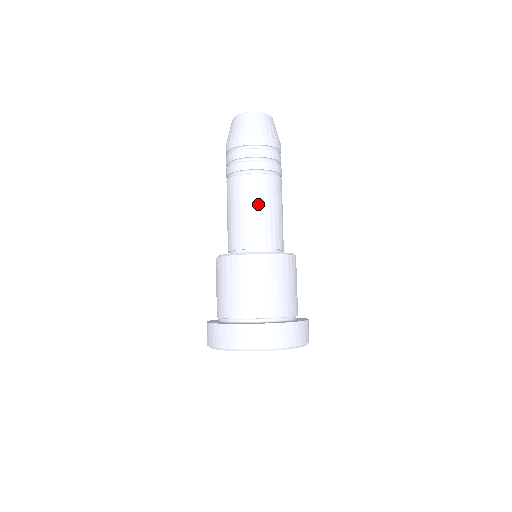
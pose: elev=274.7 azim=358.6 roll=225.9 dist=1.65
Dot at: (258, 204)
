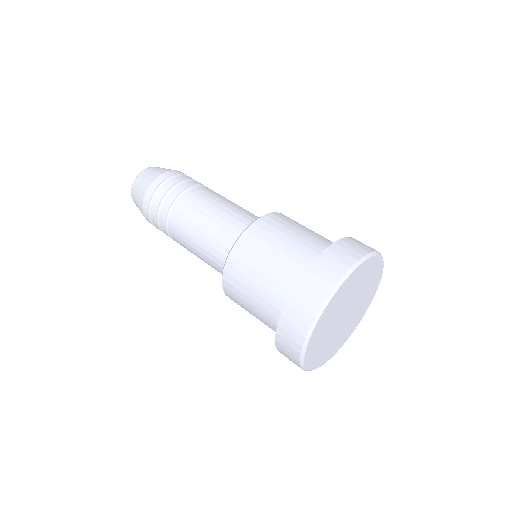
Dot at: (195, 227)
